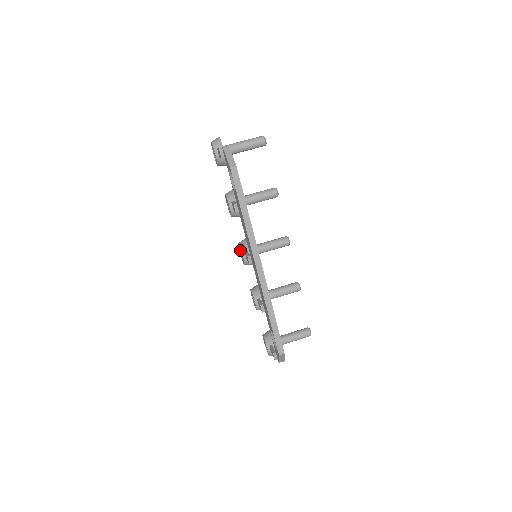
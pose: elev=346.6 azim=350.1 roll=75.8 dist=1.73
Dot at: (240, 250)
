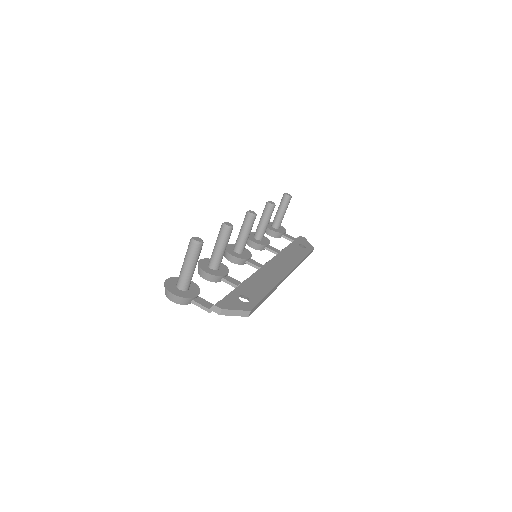
Dot at: occluded
